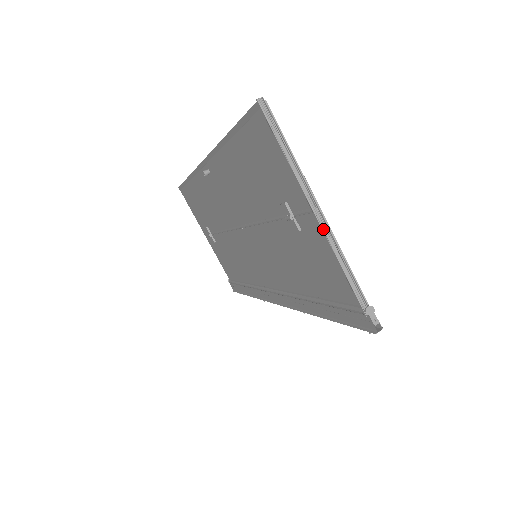
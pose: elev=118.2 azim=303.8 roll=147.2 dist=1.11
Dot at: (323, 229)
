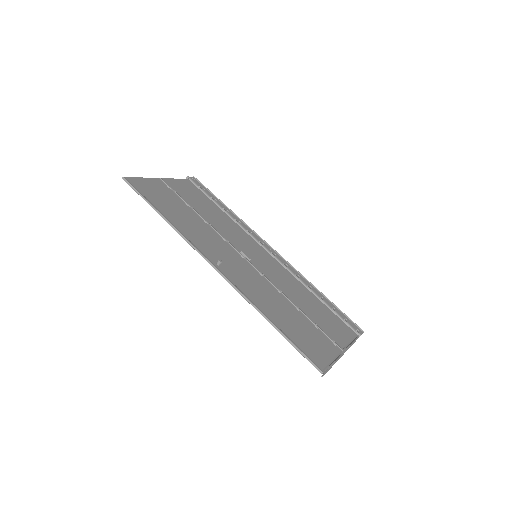
Dot at: occluded
